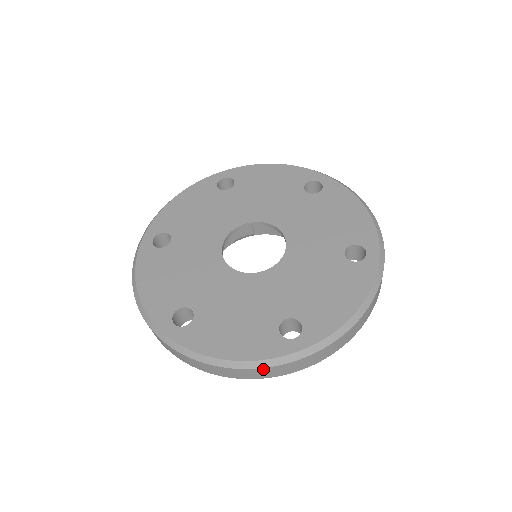
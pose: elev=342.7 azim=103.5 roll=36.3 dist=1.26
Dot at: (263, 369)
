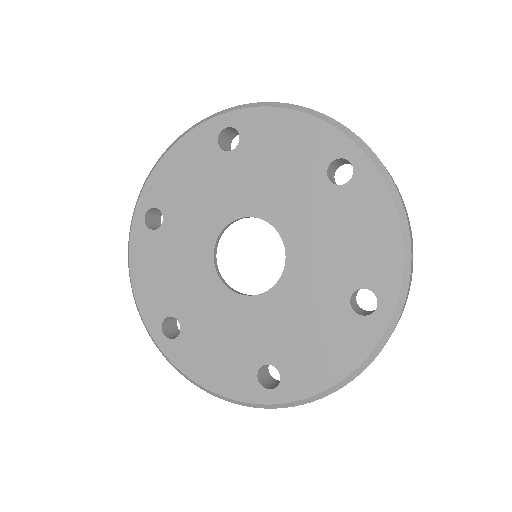
Dot at: (239, 403)
